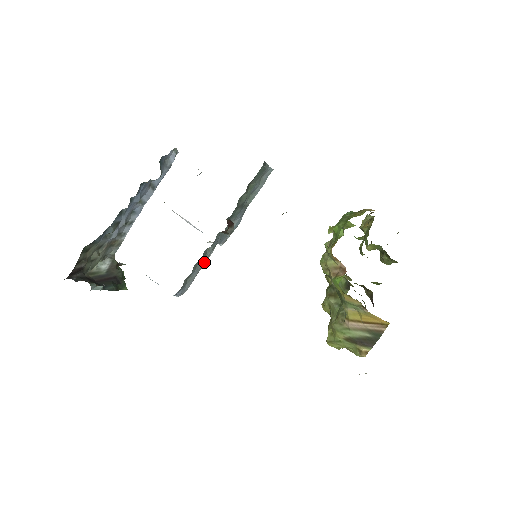
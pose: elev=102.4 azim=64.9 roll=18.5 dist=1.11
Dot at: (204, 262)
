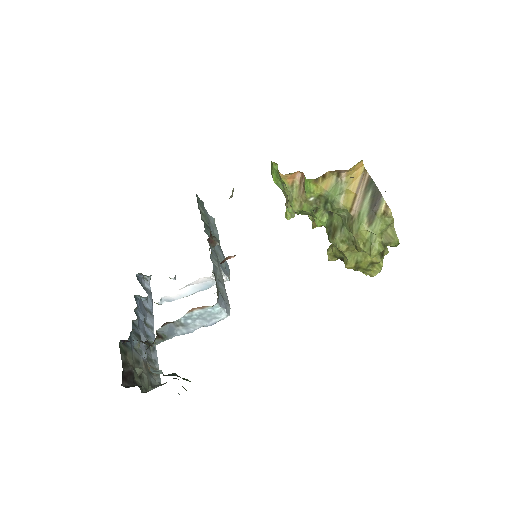
Dot at: (221, 278)
